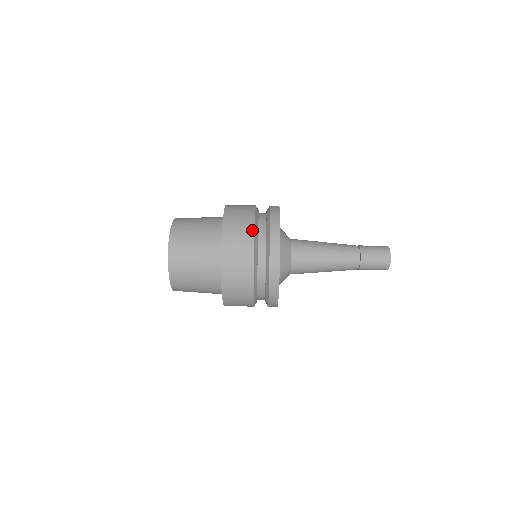
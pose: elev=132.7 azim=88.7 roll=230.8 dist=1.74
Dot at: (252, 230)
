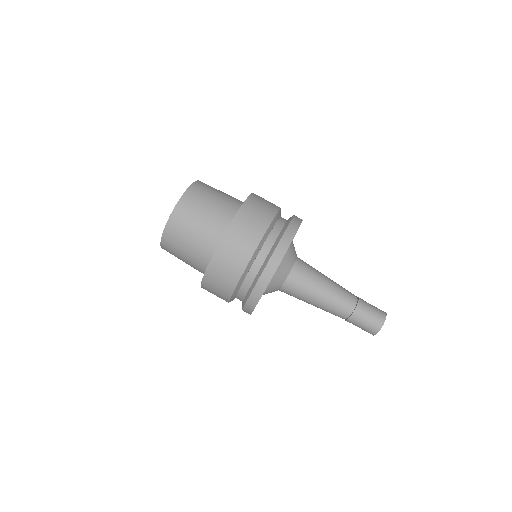
Dot at: (271, 218)
